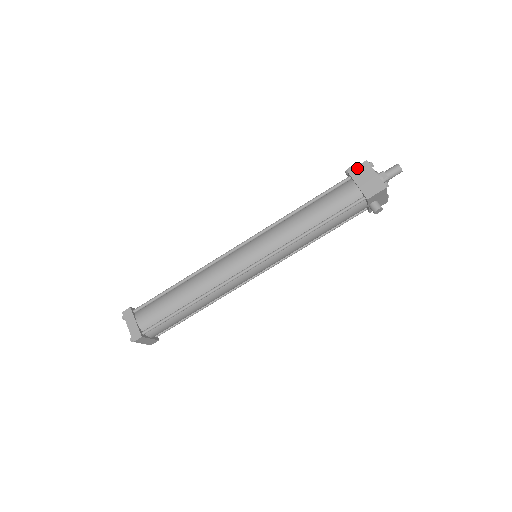
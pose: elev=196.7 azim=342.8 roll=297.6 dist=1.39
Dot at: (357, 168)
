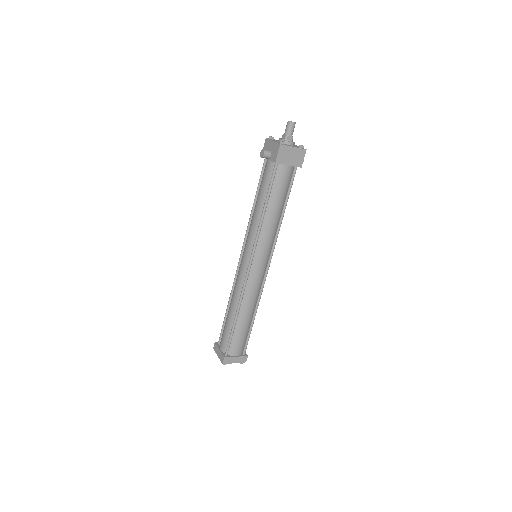
Dot at: (279, 155)
